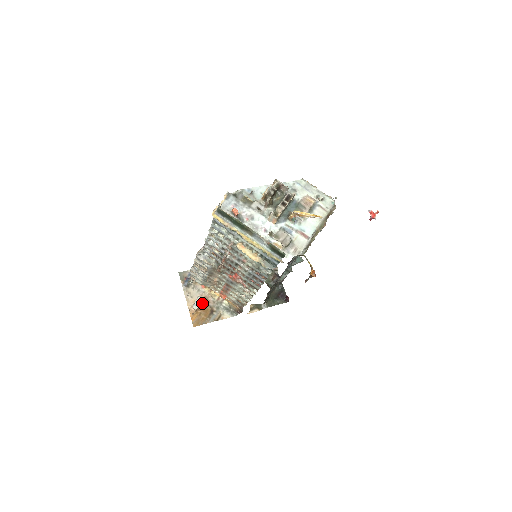
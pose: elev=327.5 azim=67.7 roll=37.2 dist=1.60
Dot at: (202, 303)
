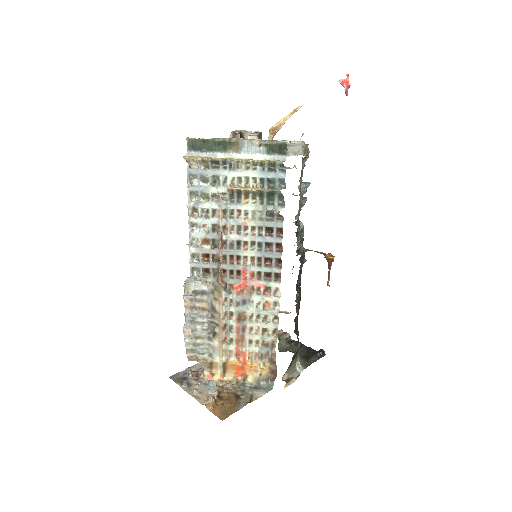
Dot at: (218, 392)
